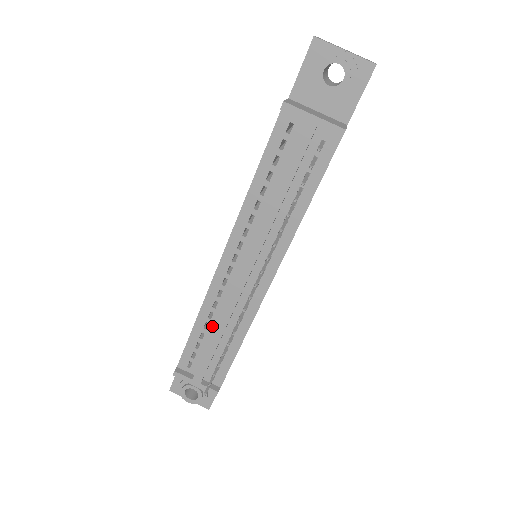
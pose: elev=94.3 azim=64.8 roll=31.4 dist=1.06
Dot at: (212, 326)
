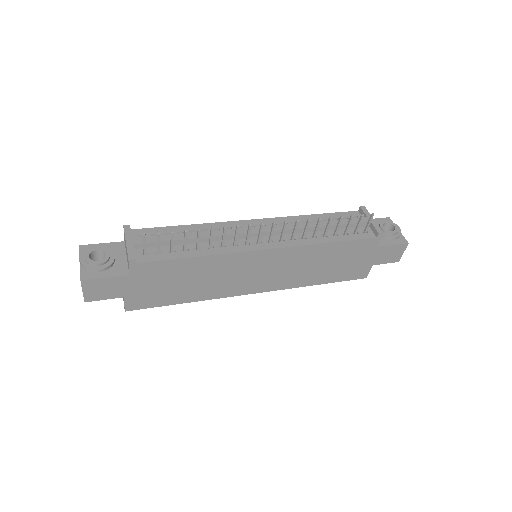
Dot at: occluded
